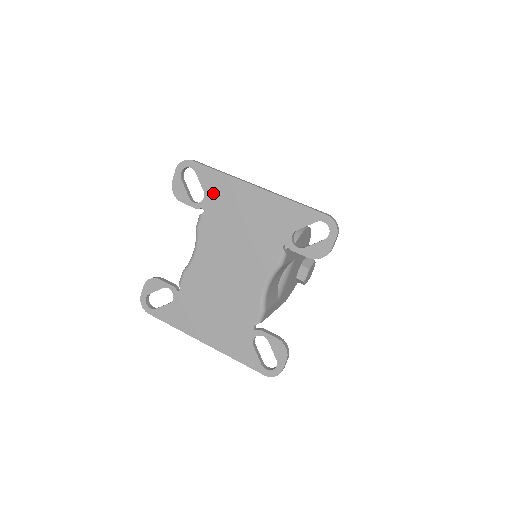
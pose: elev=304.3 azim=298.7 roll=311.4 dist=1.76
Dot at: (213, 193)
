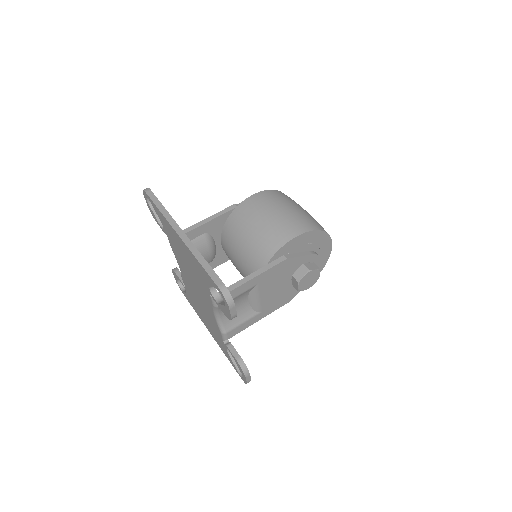
Dot at: (164, 226)
